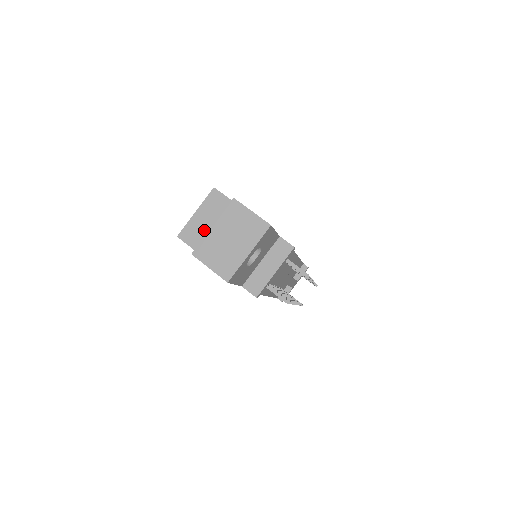
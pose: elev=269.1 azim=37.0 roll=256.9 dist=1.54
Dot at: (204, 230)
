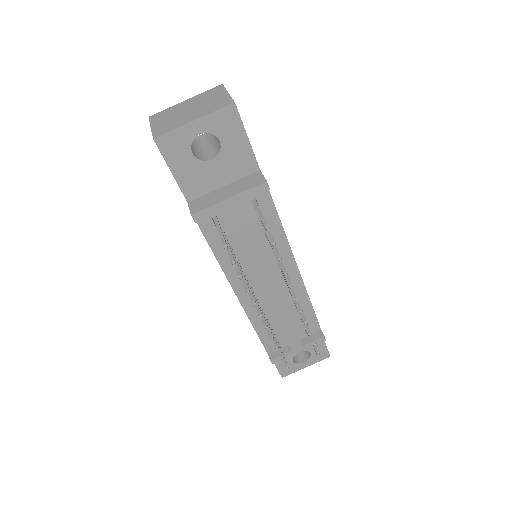
Dot at: occluded
